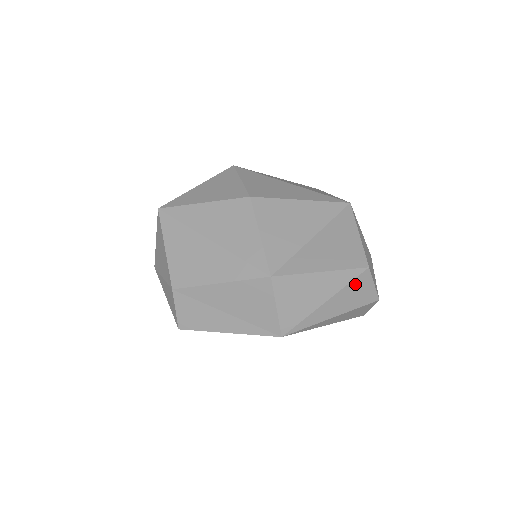
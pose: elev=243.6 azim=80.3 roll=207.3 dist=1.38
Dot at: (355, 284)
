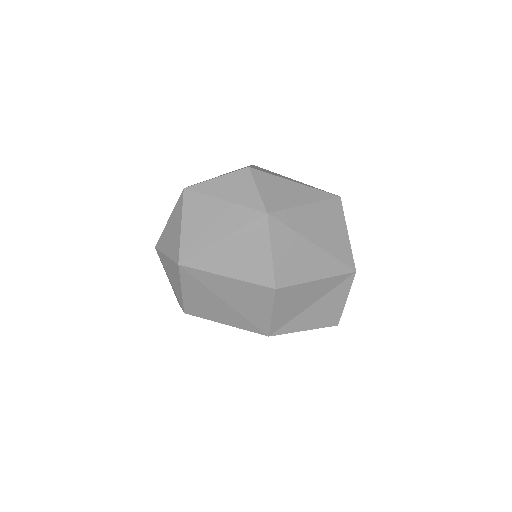
Dot at: occluded
